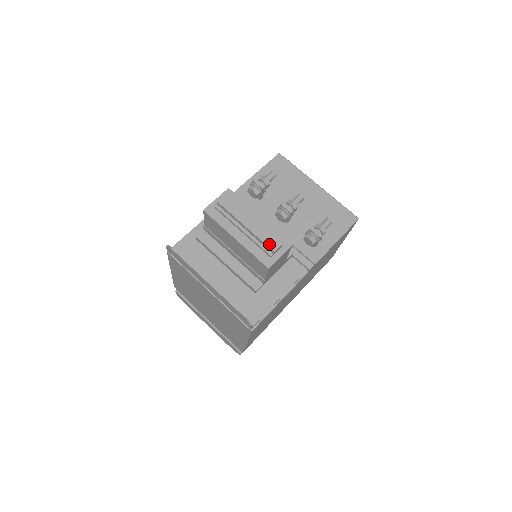
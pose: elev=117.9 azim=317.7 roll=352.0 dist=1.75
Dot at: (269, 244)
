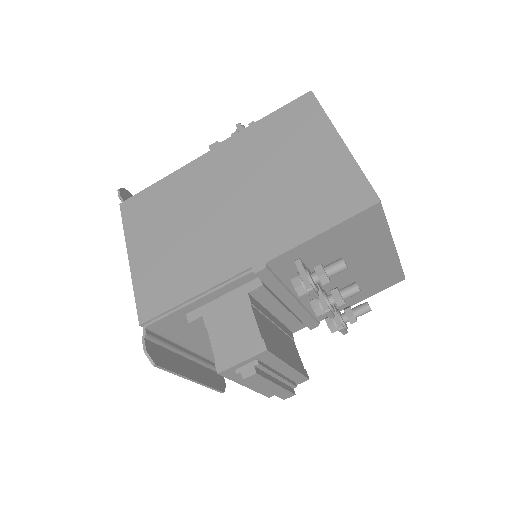
Dot at: (283, 397)
